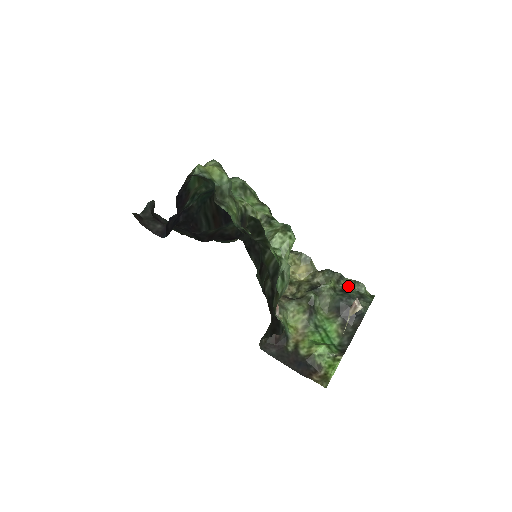
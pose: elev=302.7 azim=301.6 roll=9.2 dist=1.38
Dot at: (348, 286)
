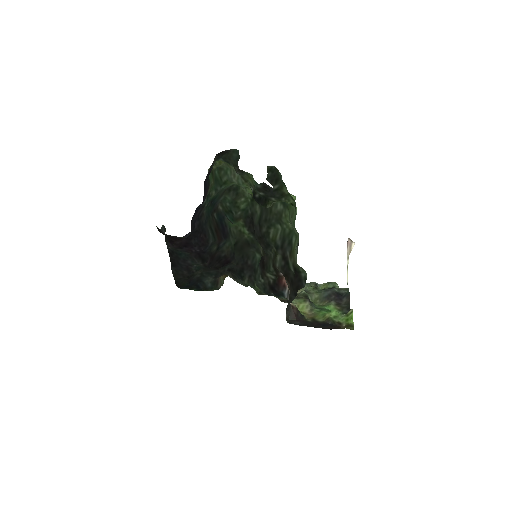
Dot at: (325, 288)
